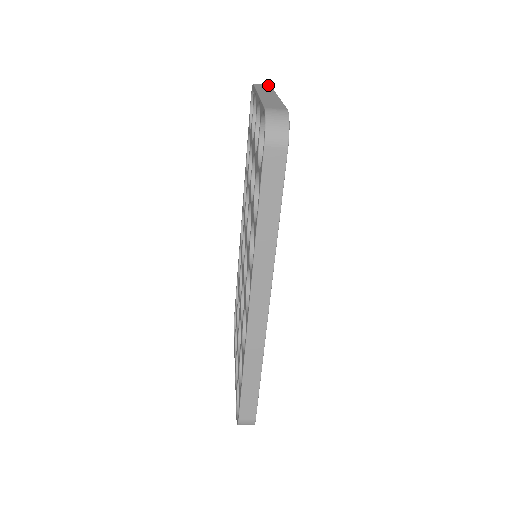
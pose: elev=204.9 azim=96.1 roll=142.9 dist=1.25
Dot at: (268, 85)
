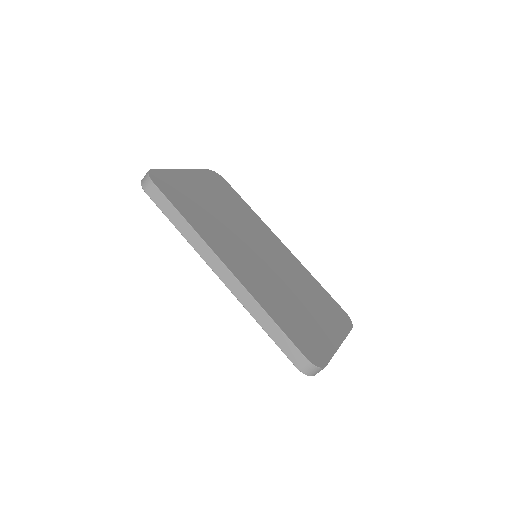
Dot at: occluded
